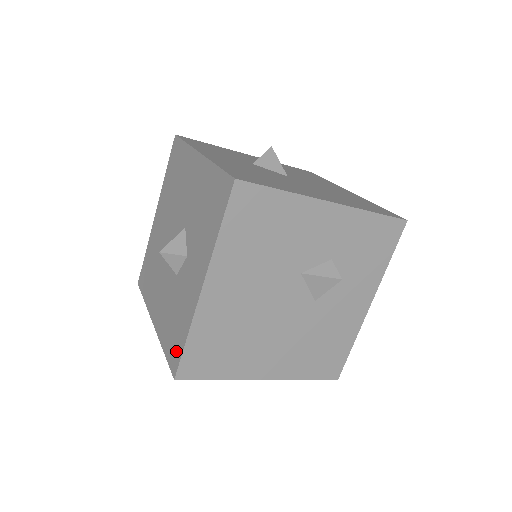
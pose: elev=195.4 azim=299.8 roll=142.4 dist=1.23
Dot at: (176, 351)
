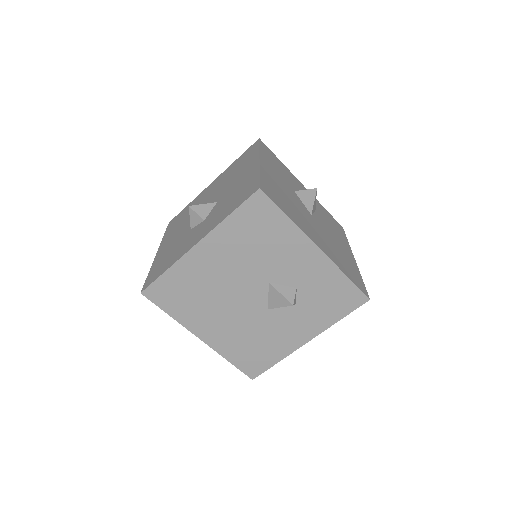
Dot at: (155, 276)
